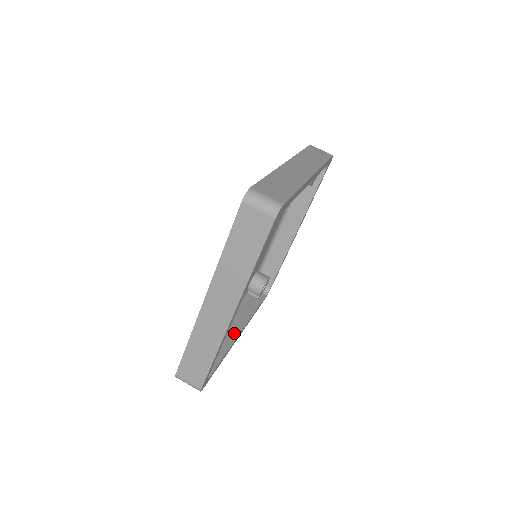
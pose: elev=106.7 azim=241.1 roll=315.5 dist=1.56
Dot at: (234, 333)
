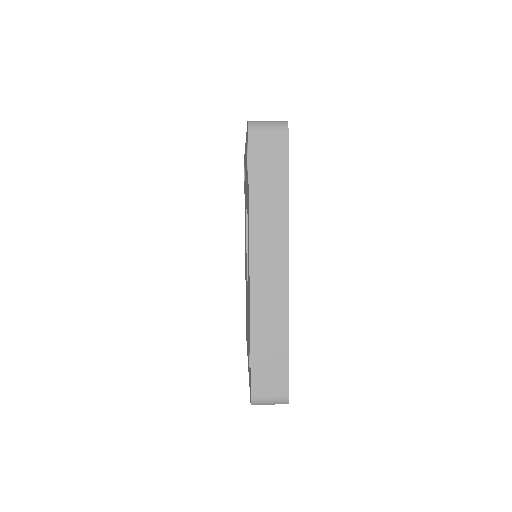
Dot at: occluded
